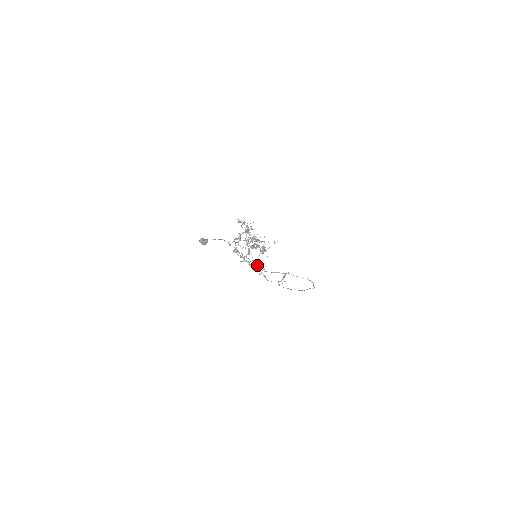
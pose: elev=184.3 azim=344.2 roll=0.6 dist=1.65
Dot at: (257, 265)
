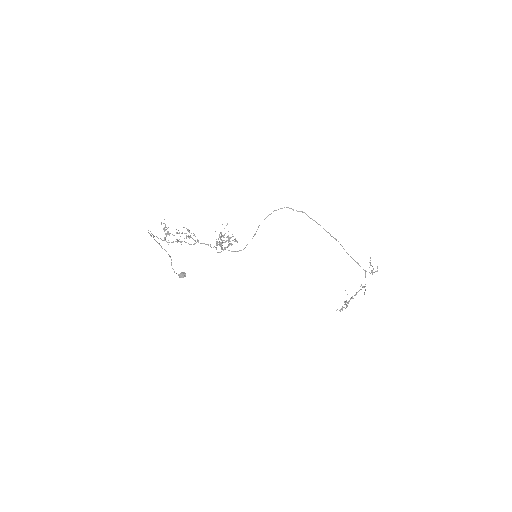
Dot at: occluded
